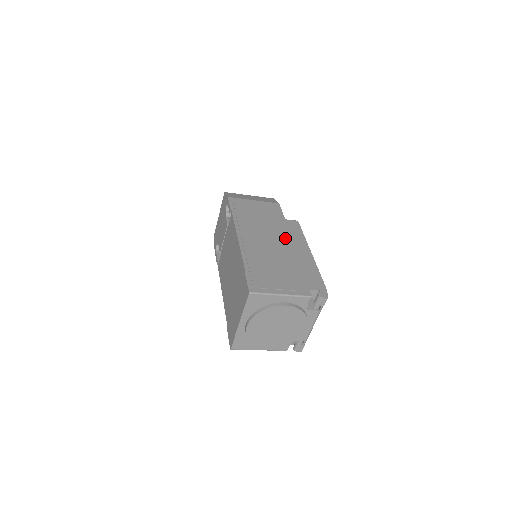
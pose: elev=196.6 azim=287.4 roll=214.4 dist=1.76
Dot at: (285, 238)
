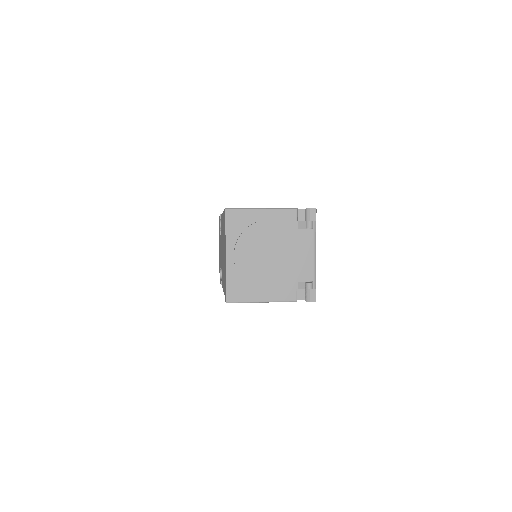
Dot at: occluded
